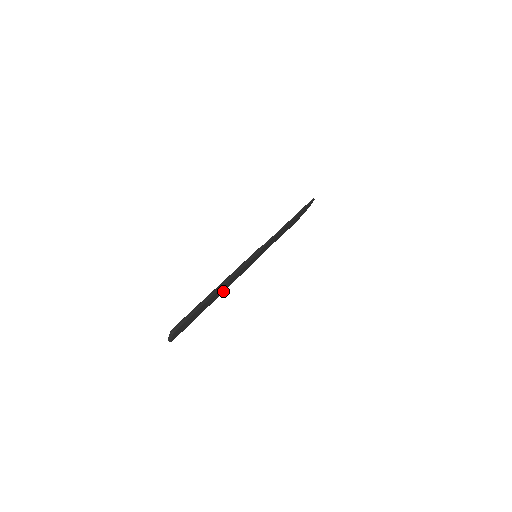
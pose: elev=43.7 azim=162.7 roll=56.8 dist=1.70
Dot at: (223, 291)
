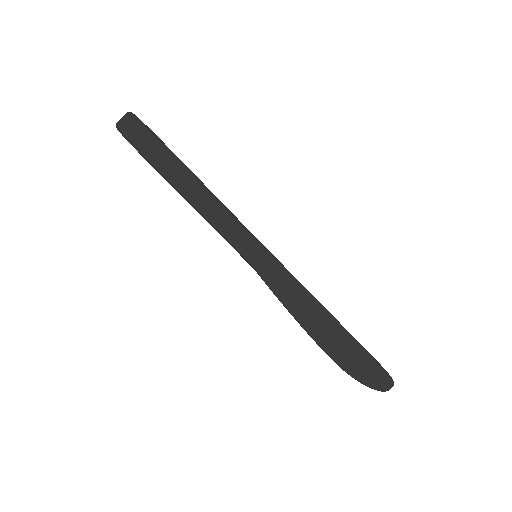
Dot at: (192, 201)
